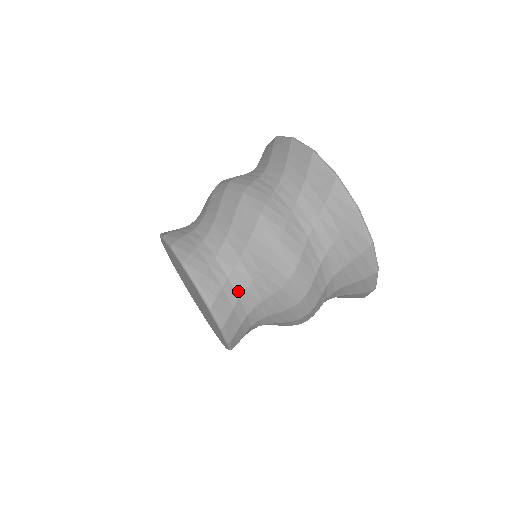
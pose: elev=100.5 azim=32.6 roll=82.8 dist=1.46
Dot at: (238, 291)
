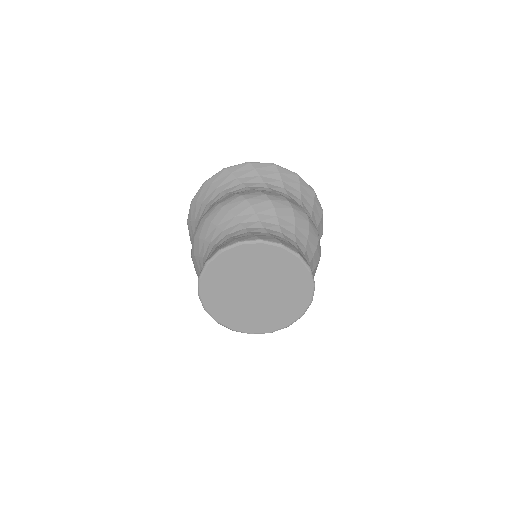
Dot at: (280, 236)
